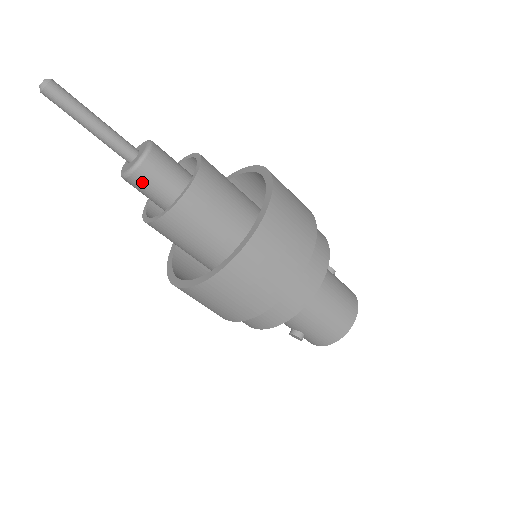
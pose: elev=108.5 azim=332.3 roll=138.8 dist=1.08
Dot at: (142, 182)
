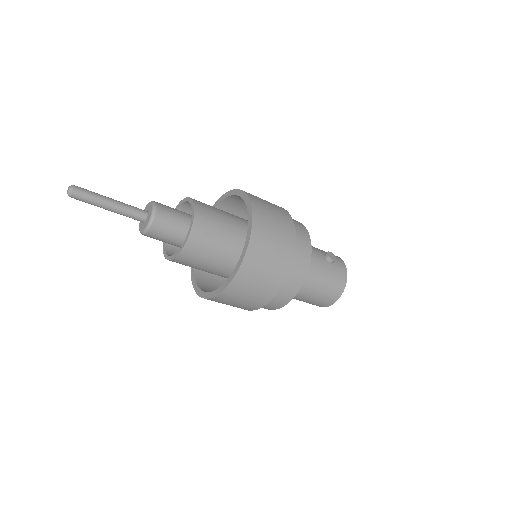
Dot at: (151, 237)
